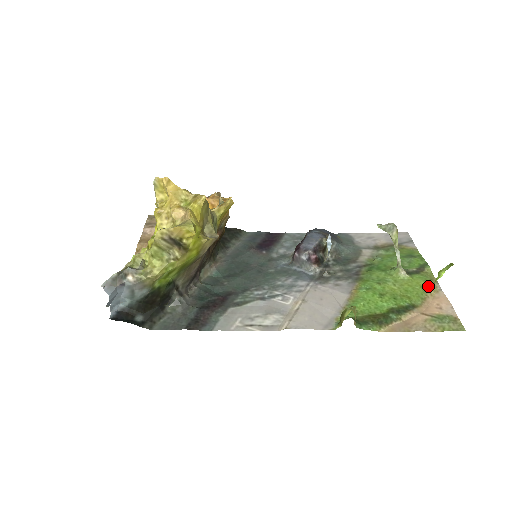
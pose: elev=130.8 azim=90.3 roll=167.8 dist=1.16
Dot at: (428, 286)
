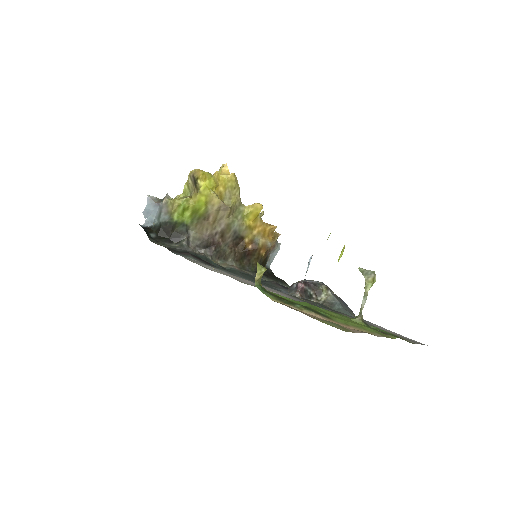
Dot at: (368, 330)
